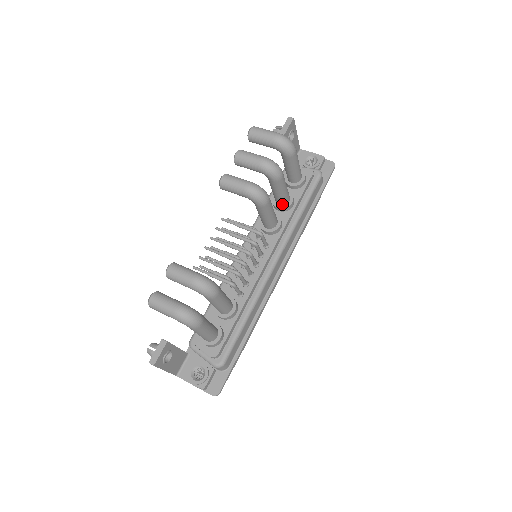
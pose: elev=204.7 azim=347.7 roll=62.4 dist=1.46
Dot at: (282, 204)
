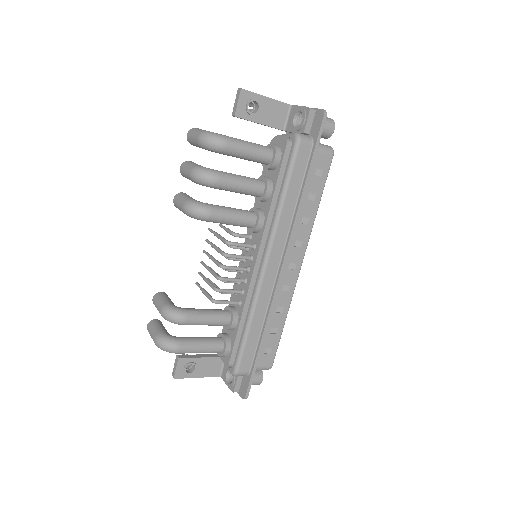
Dot at: (257, 196)
